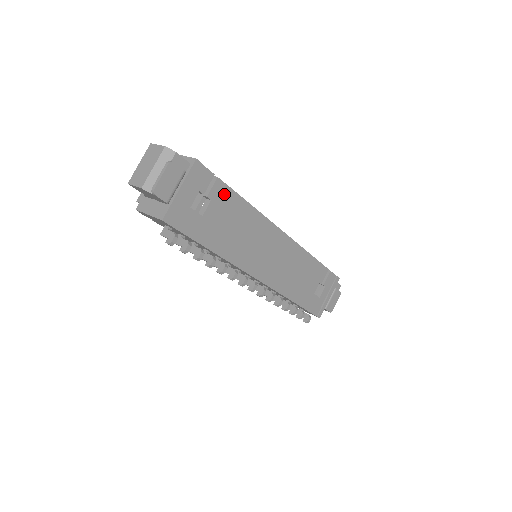
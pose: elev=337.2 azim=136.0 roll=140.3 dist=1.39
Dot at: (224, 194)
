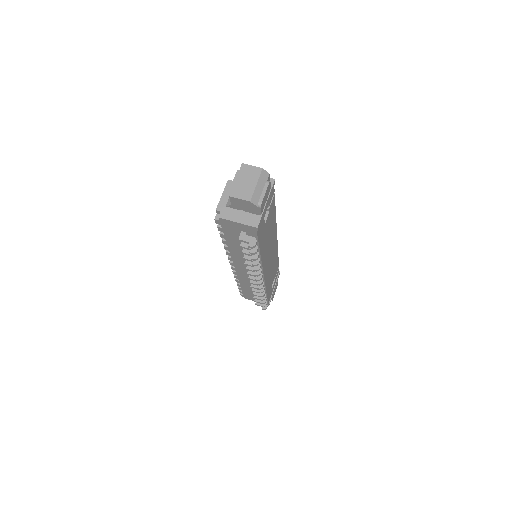
Dot at: (273, 207)
